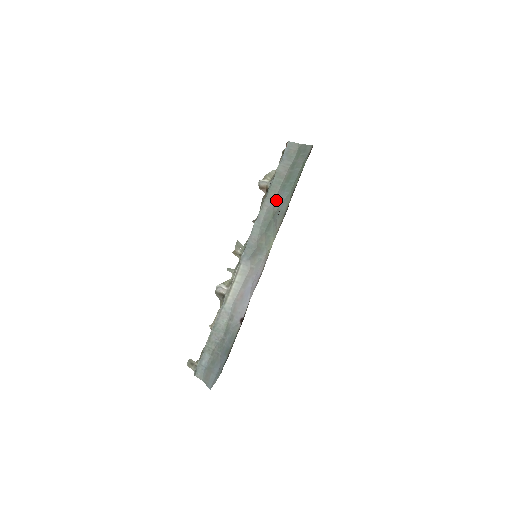
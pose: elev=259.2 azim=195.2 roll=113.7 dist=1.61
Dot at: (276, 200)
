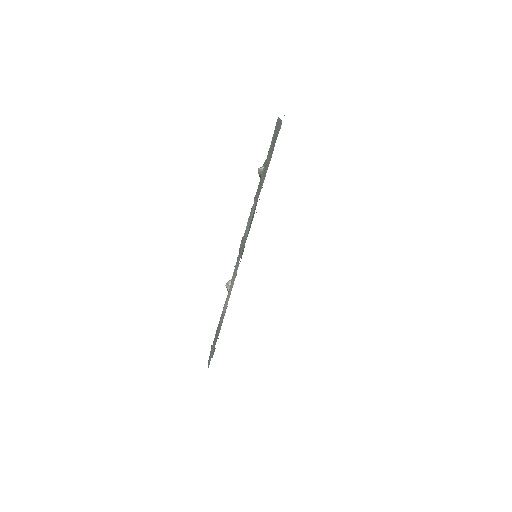
Dot at: (258, 197)
